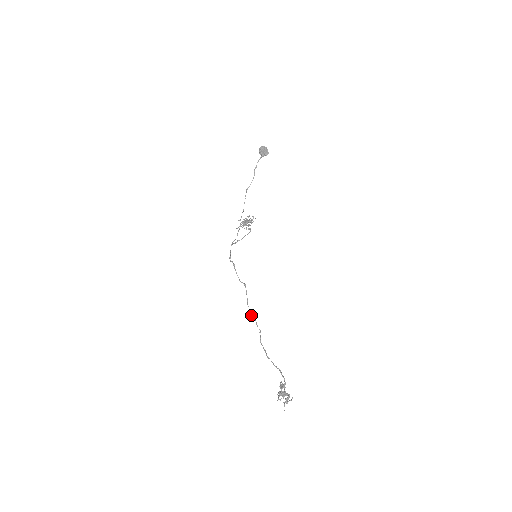
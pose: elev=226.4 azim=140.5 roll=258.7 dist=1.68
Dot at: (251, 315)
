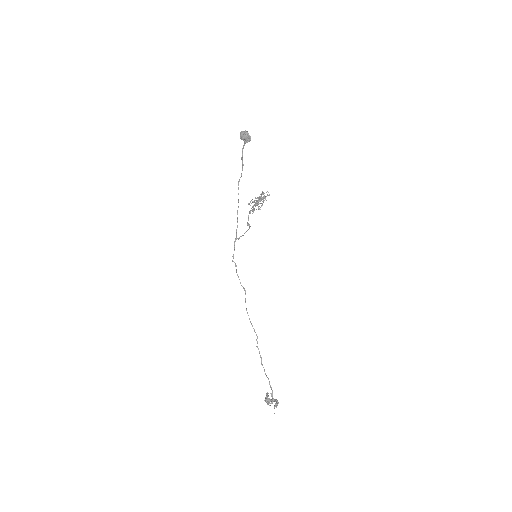
Dot at: occluded
